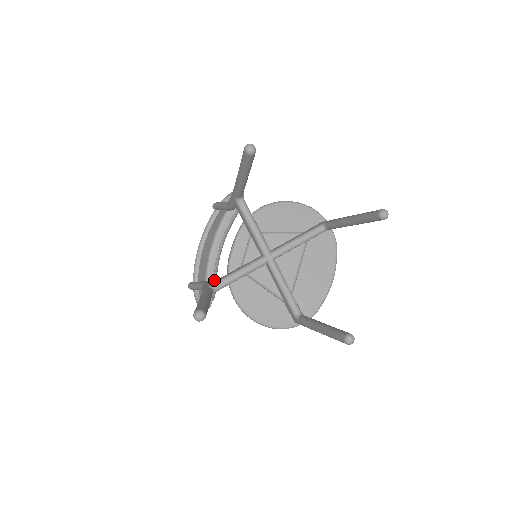
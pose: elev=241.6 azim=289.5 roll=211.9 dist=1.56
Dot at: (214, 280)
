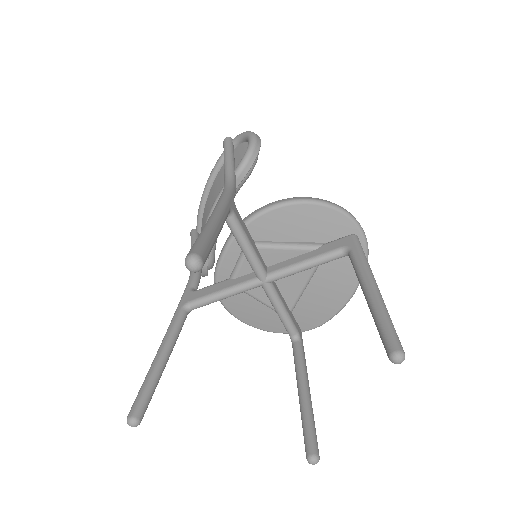
Dot at: (210, 255)
